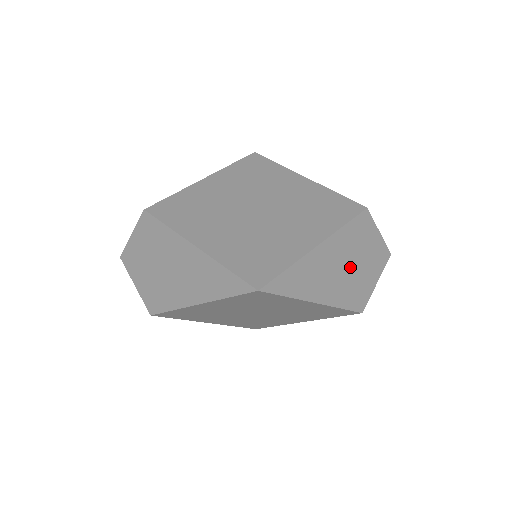
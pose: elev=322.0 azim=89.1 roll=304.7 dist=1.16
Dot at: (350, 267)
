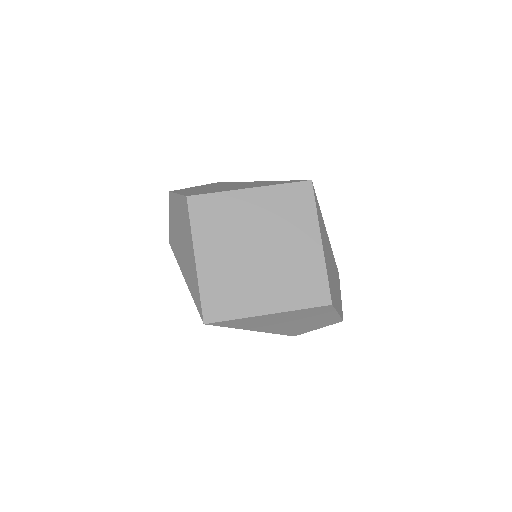
Dot at: (295, 322)
